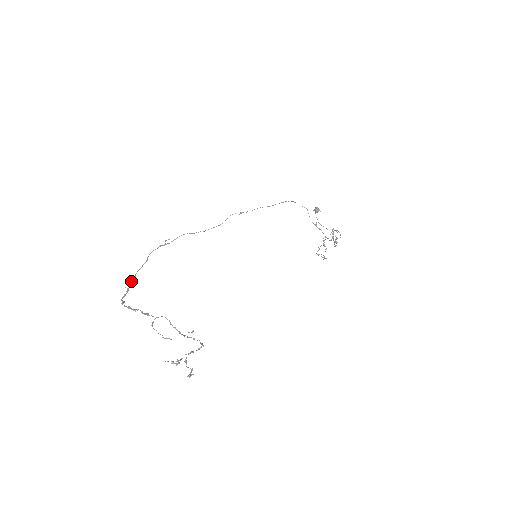
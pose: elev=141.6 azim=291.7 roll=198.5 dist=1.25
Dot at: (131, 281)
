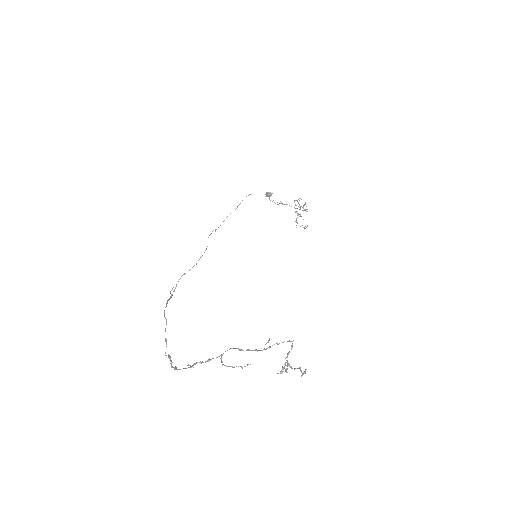
Dot at: occluded
